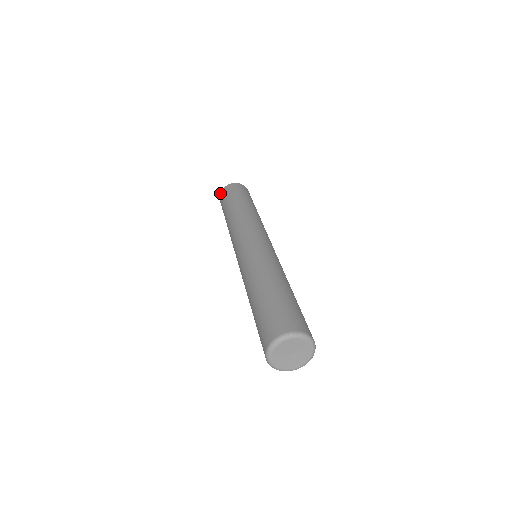
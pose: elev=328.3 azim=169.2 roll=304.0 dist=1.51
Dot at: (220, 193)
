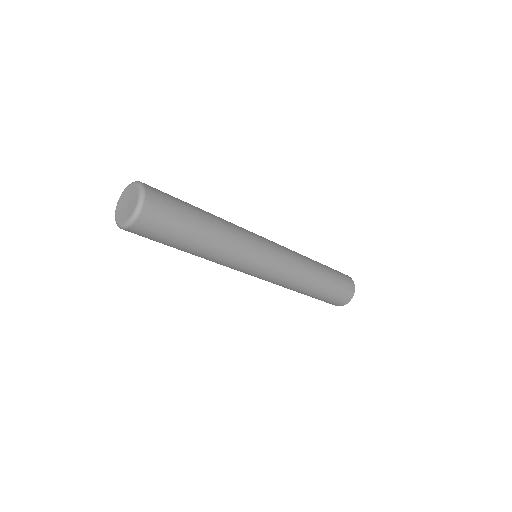
Dot at: occluded
